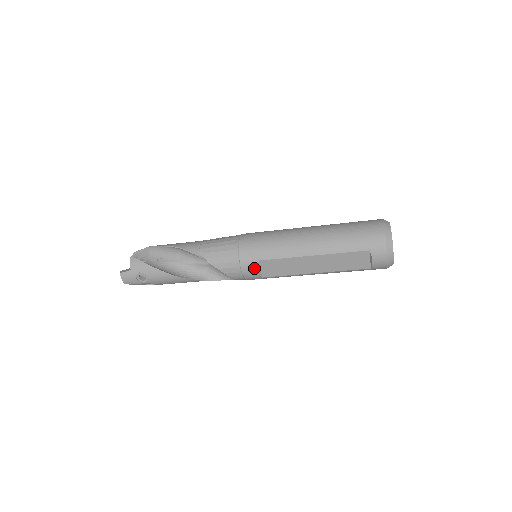
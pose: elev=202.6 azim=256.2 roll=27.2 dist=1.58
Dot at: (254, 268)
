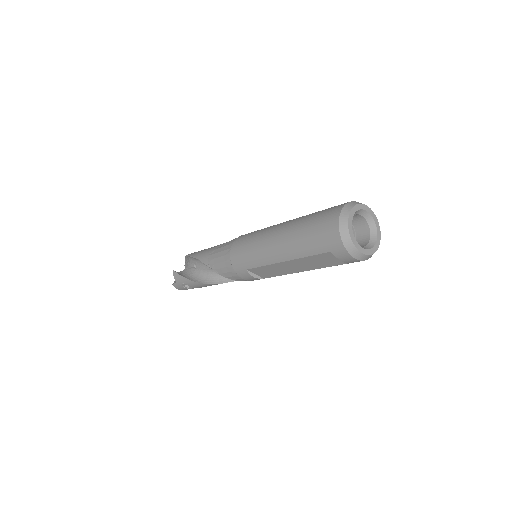
Dot at: (248, 275)
